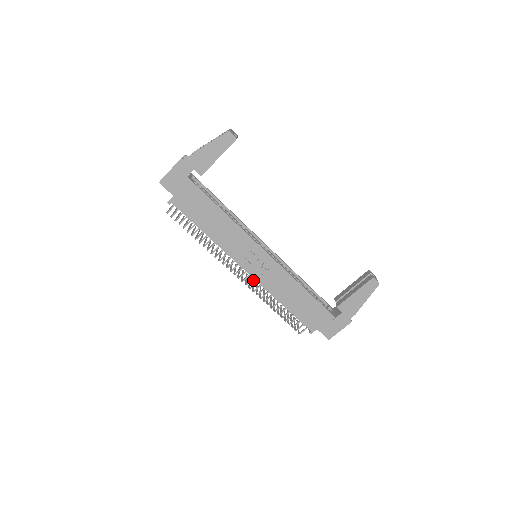
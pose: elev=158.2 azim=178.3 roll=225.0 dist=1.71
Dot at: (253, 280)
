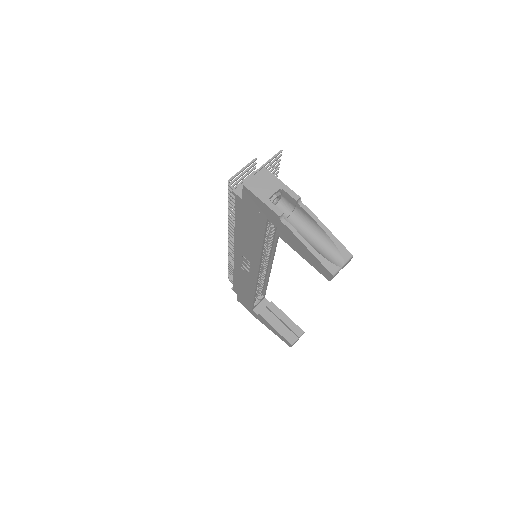
Dot at: occluded
